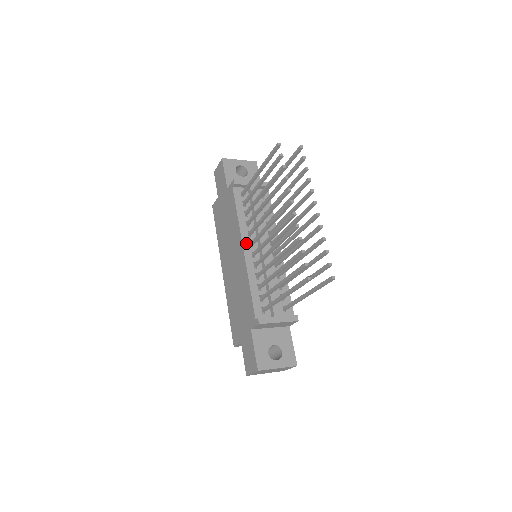
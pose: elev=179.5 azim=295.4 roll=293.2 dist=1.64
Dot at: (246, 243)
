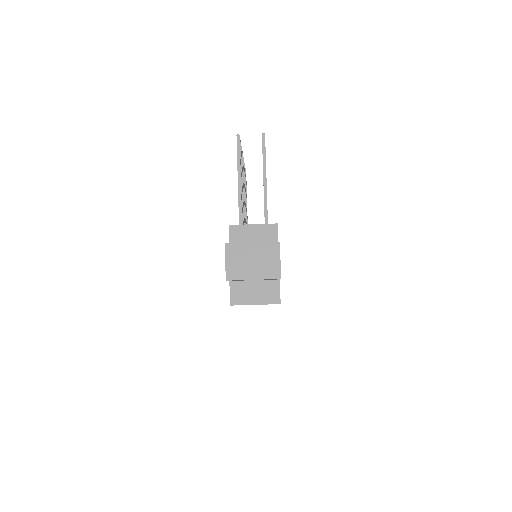
Dot at: occluded
